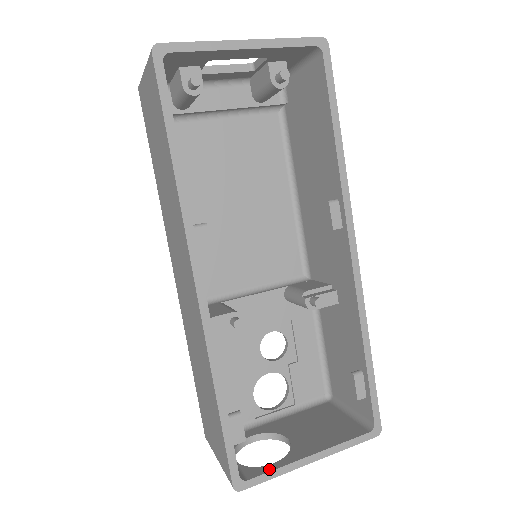
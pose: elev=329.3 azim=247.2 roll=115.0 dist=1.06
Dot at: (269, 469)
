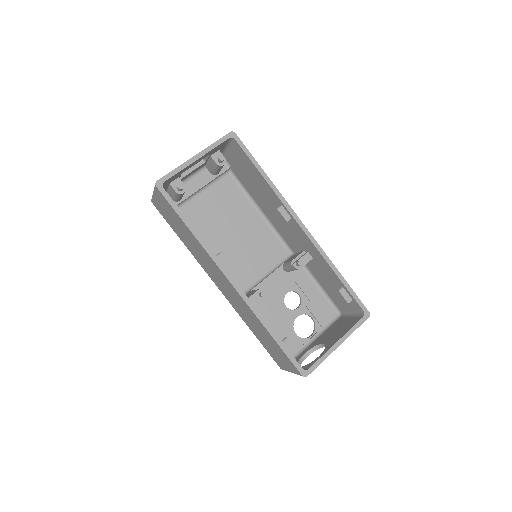
Dot at: (317, 359)
